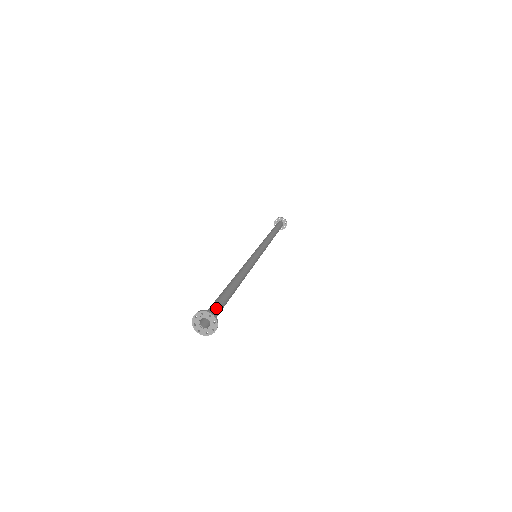
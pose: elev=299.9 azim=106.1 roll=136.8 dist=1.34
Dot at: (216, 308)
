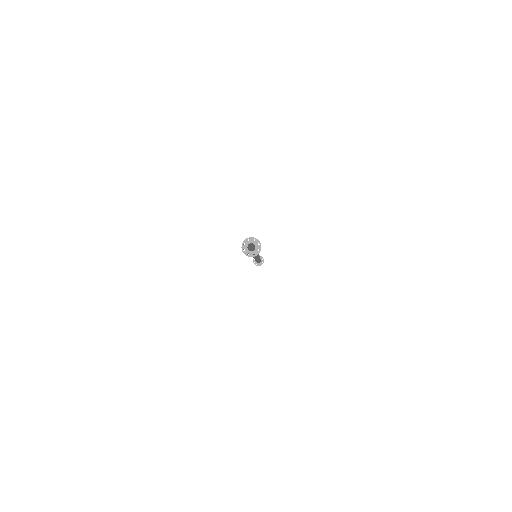
Dot at: occluded
